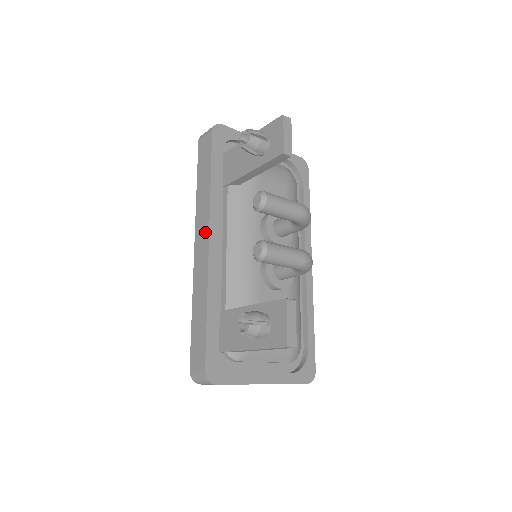
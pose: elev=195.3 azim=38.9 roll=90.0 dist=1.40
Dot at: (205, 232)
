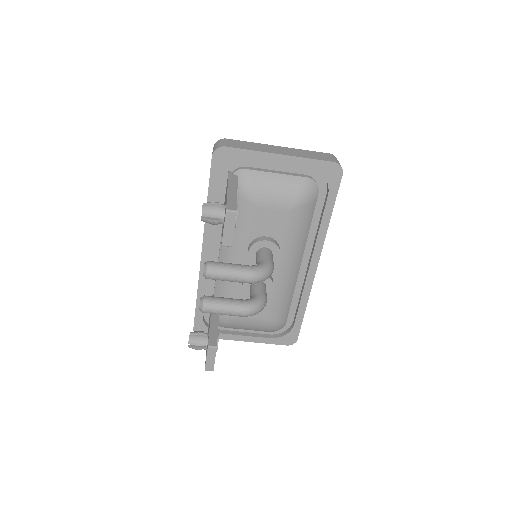
Dot at: occluded
